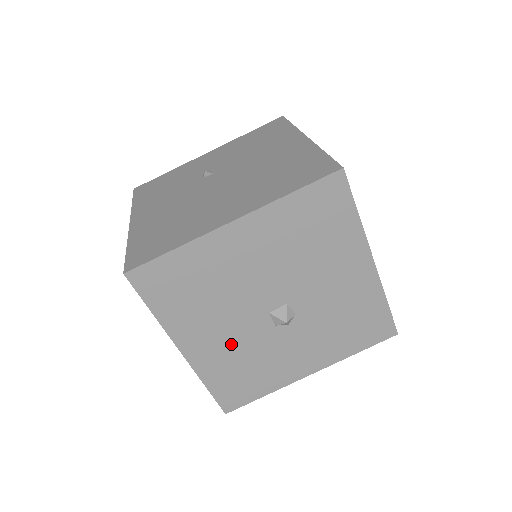
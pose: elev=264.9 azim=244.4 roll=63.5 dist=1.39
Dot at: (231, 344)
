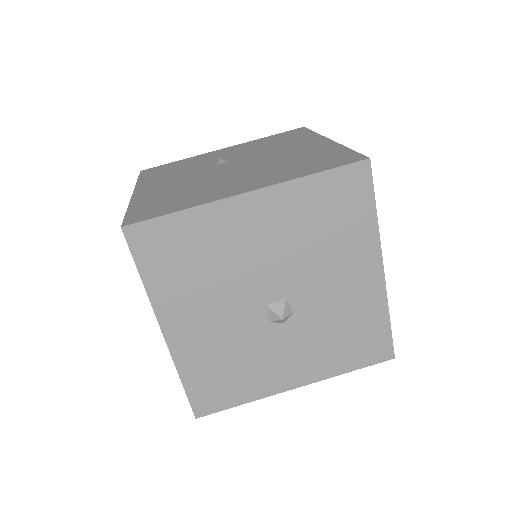
Dot at: (218, 334)
